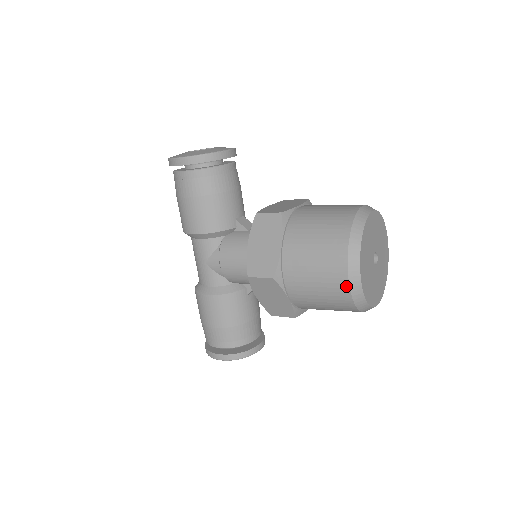
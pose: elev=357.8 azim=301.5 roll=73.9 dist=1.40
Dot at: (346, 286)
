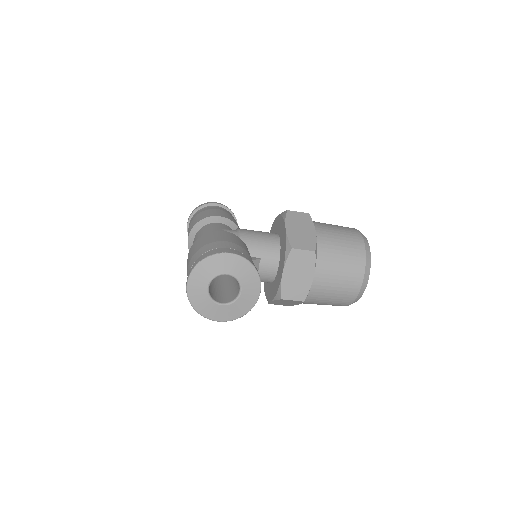
Dot at: (358, 232)
